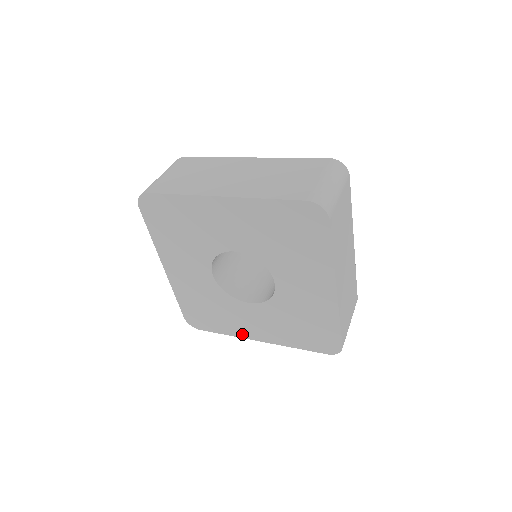
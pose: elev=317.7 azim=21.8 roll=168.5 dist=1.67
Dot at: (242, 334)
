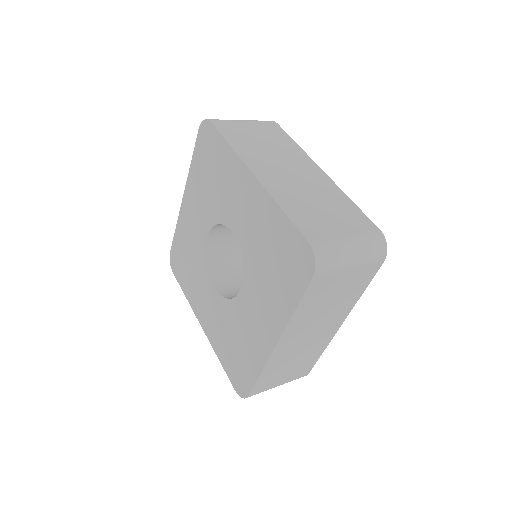
Dot at: (195, 307)
